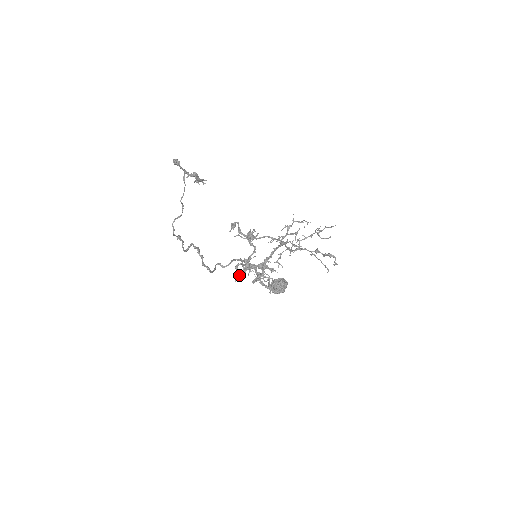
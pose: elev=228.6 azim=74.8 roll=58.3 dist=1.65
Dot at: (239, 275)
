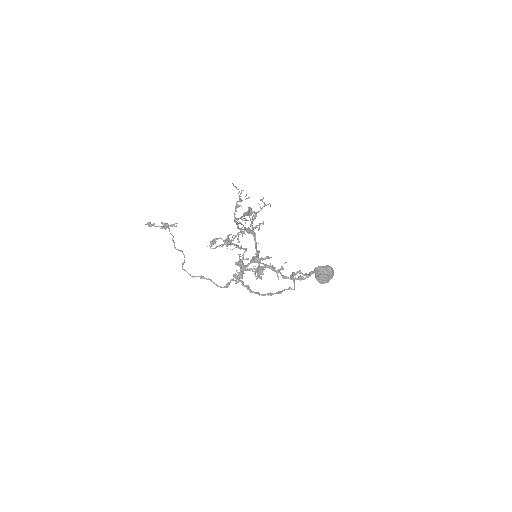
Dot at: (237, 277)
